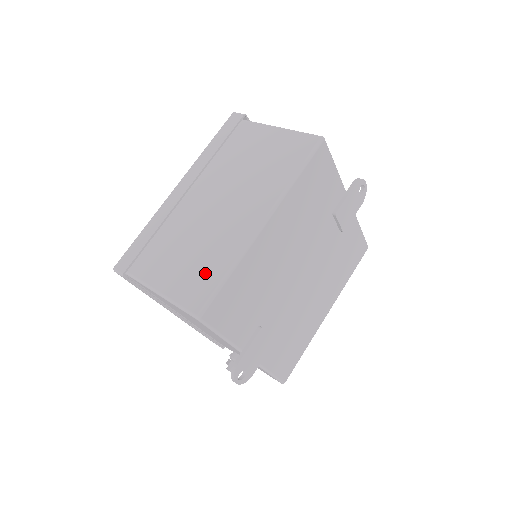
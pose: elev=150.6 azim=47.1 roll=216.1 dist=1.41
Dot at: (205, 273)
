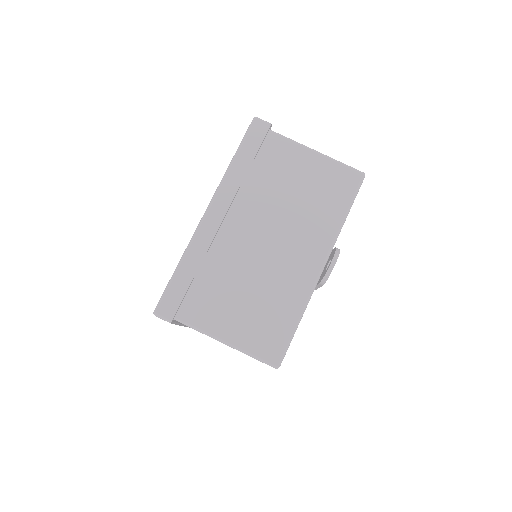
Dot at: occluded
